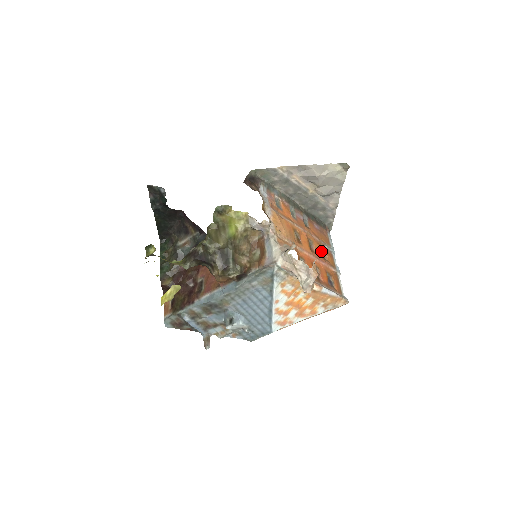
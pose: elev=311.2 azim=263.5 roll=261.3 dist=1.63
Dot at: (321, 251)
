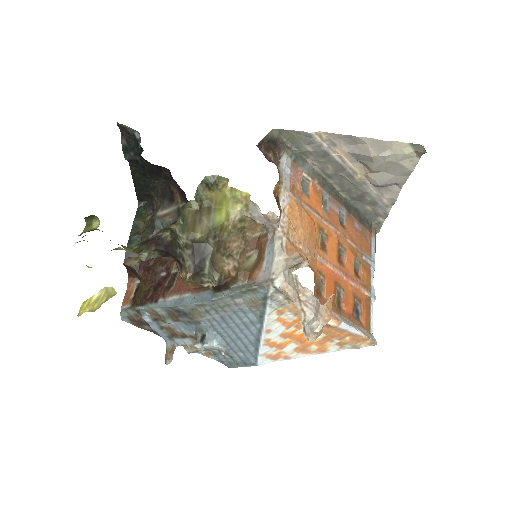
Dot at: (355, 263)
